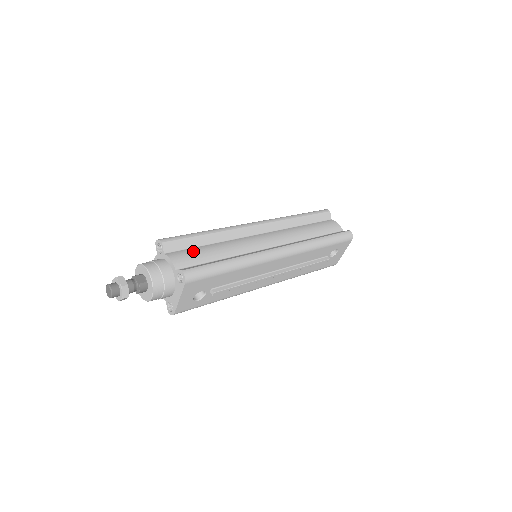
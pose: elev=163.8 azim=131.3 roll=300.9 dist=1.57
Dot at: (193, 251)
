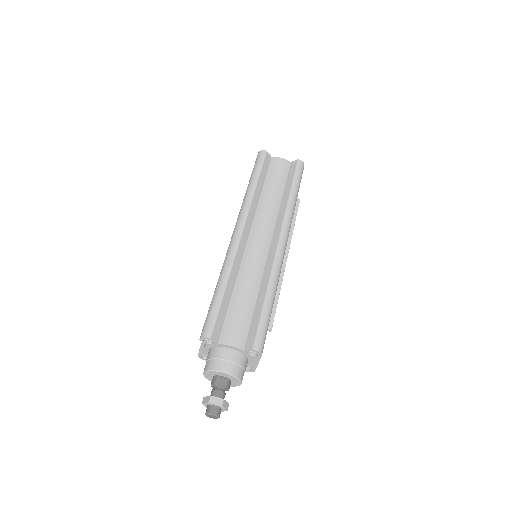
Dot at: (233, 317)
